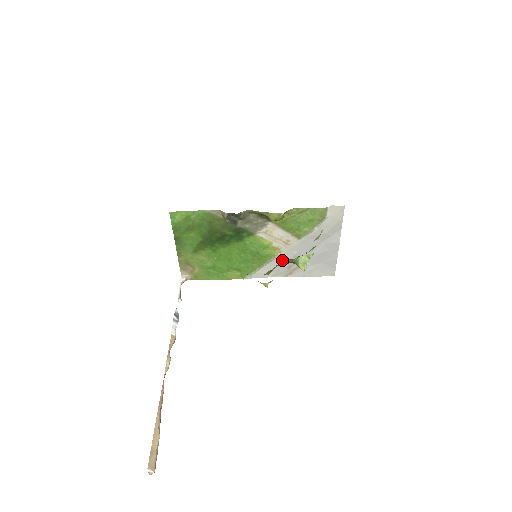
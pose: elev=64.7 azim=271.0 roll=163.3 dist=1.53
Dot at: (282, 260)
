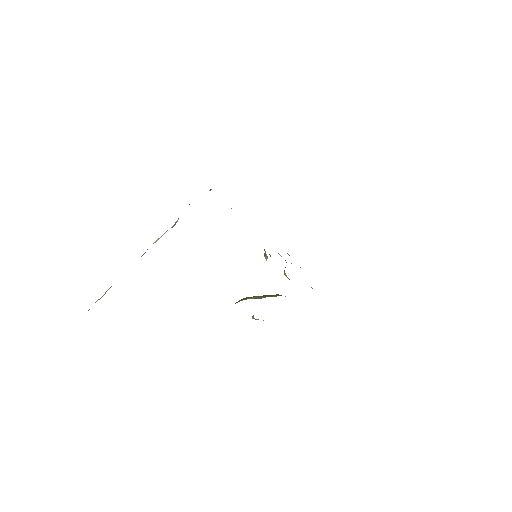
Dot at: occluded
